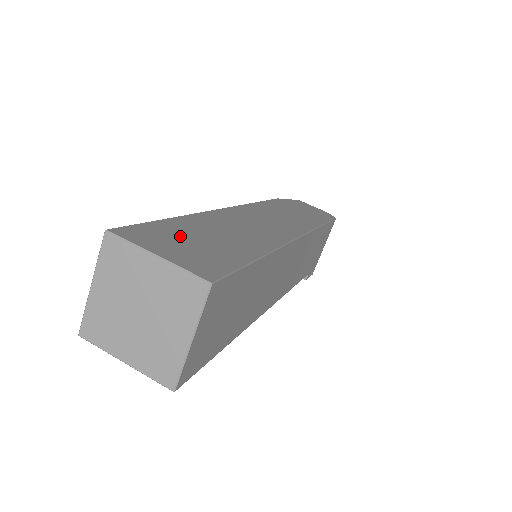
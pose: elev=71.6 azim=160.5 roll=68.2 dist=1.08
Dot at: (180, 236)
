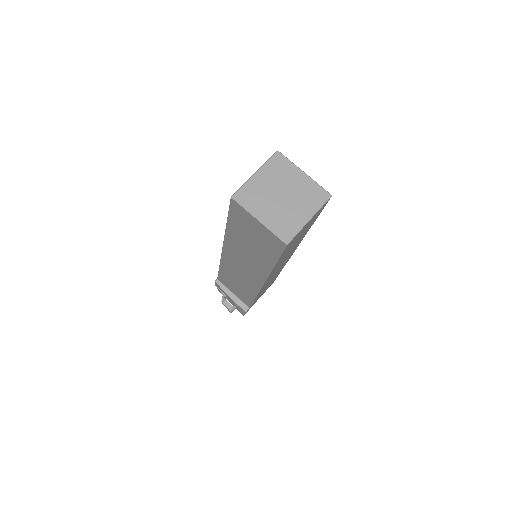
Dot at: occluded
